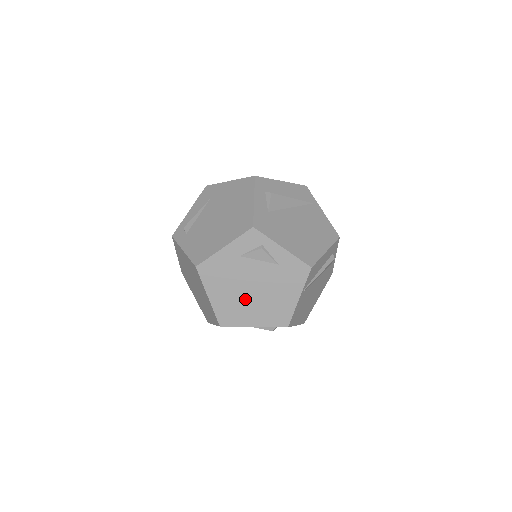
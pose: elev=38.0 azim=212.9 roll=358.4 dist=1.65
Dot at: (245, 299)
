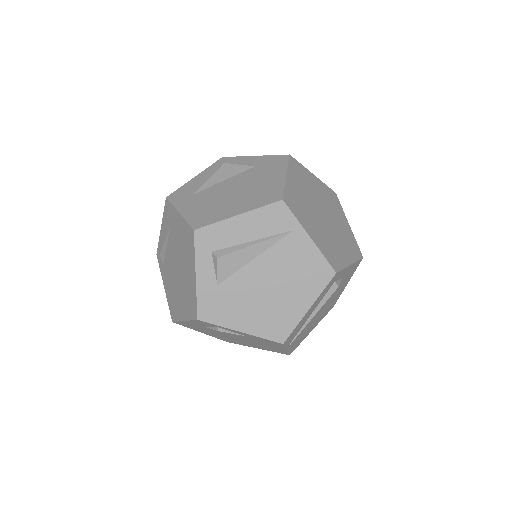
Dot at: (234, 339)
